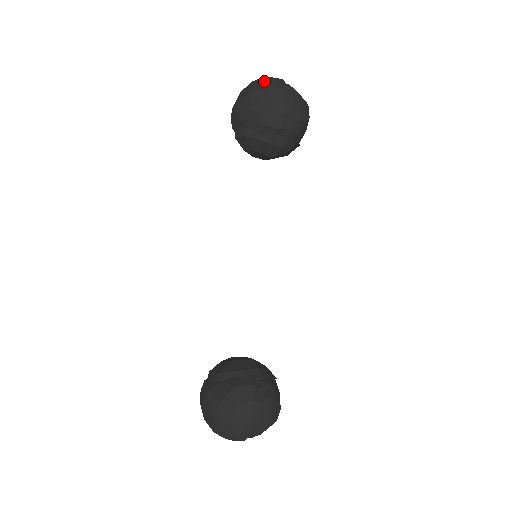
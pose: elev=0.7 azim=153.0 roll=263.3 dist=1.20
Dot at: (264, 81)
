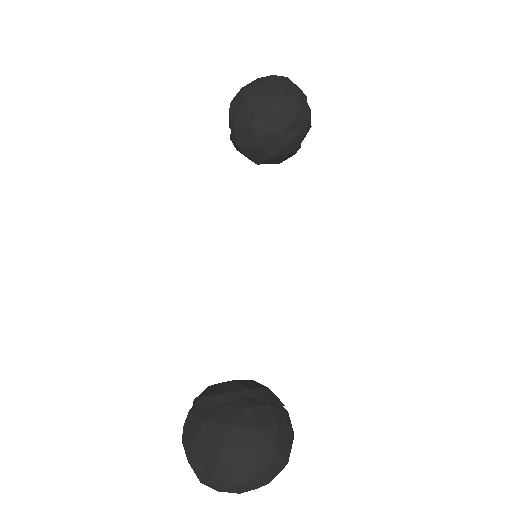
Dot at: (276, 77)
